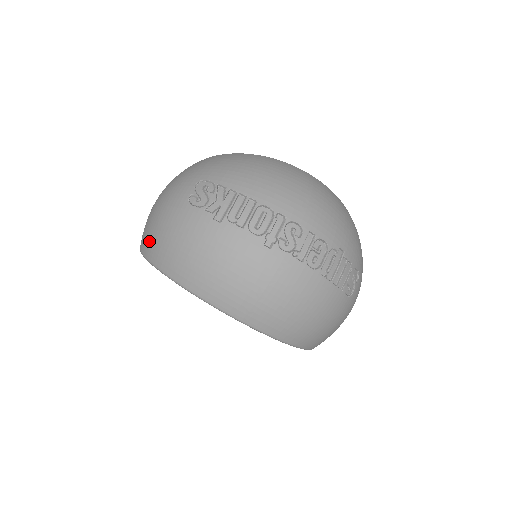
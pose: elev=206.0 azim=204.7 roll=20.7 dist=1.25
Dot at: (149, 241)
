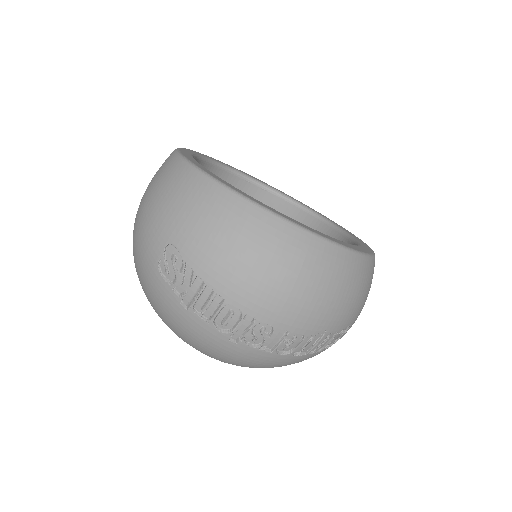
Dot at: (134, 261)
